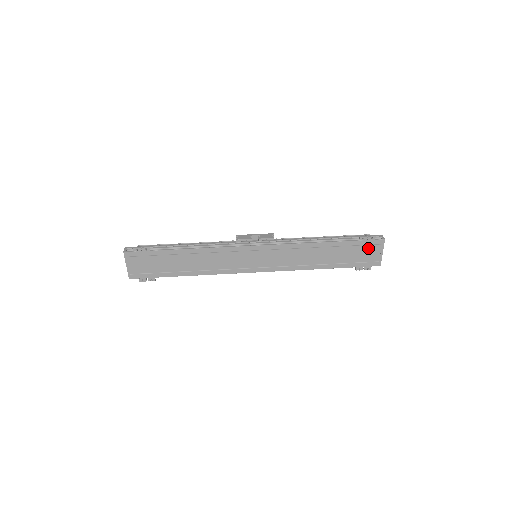
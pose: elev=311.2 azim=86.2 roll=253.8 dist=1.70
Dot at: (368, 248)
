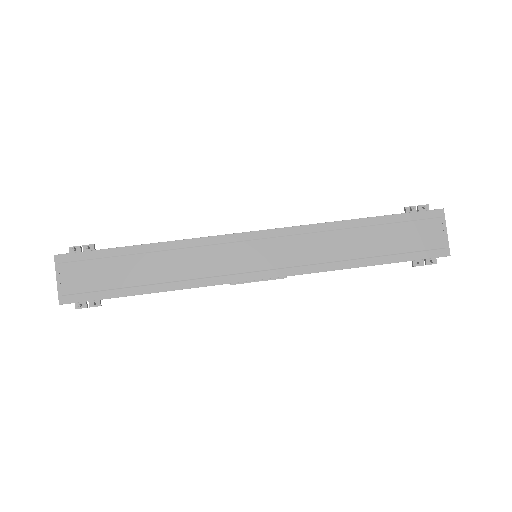
Dot at: (422, 225)
